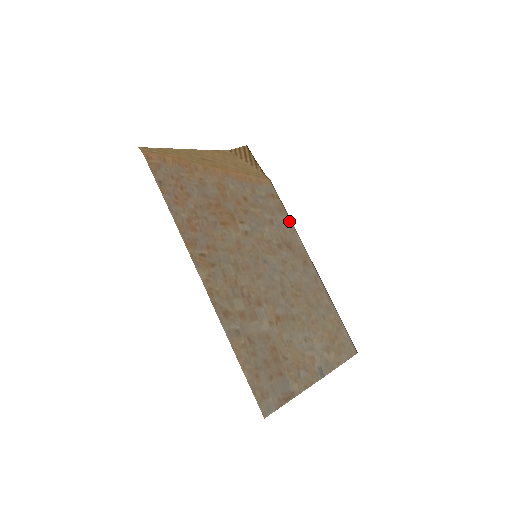
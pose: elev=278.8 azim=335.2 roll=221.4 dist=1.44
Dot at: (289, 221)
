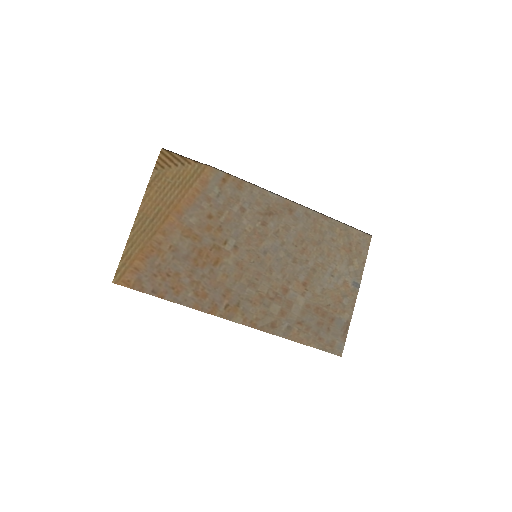
Dot at: (253, 188)
